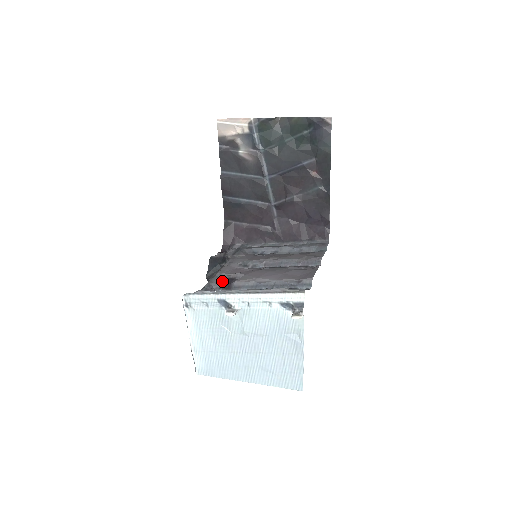
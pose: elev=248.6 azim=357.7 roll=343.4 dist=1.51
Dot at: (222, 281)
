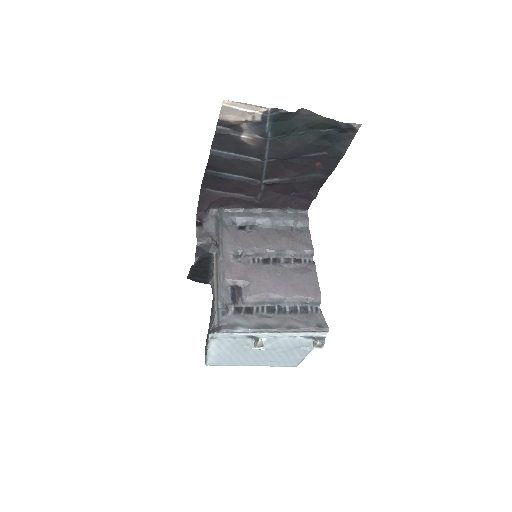
Dot at: (231, 293)
